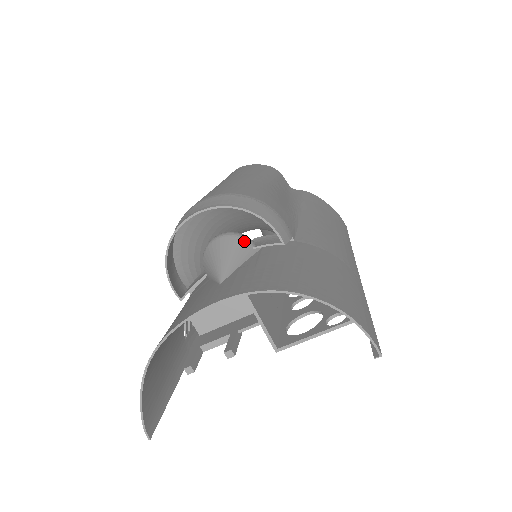
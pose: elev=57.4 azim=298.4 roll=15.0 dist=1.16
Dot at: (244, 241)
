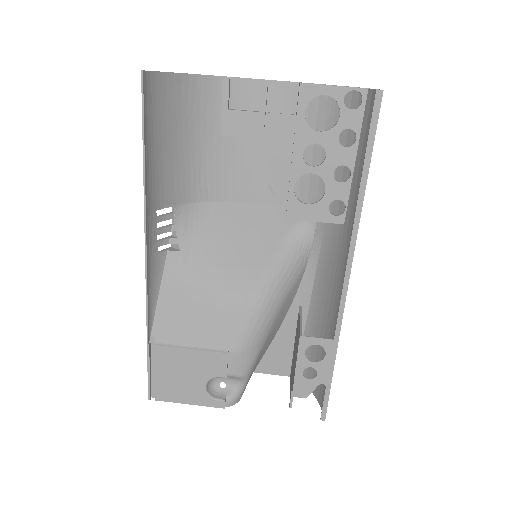
Dot at: occluded
